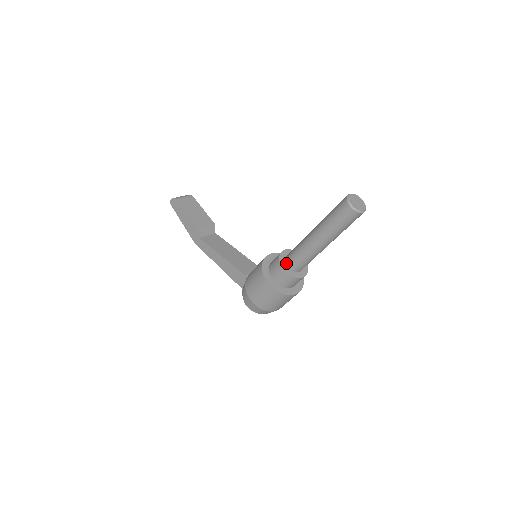
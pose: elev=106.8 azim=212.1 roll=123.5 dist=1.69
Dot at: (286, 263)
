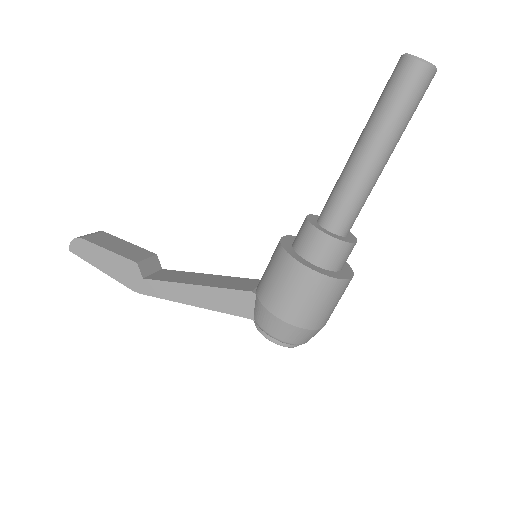
Dot at: (325, 227)
